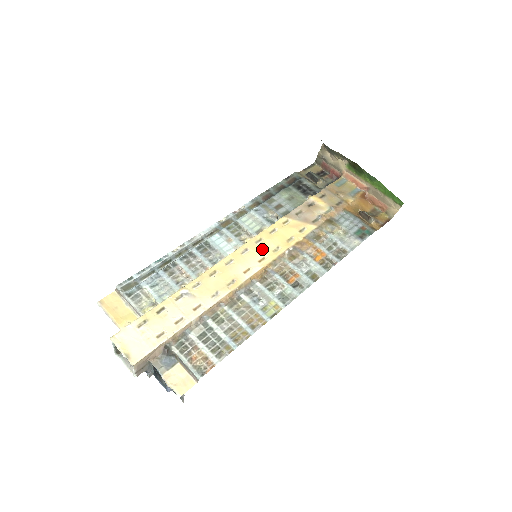
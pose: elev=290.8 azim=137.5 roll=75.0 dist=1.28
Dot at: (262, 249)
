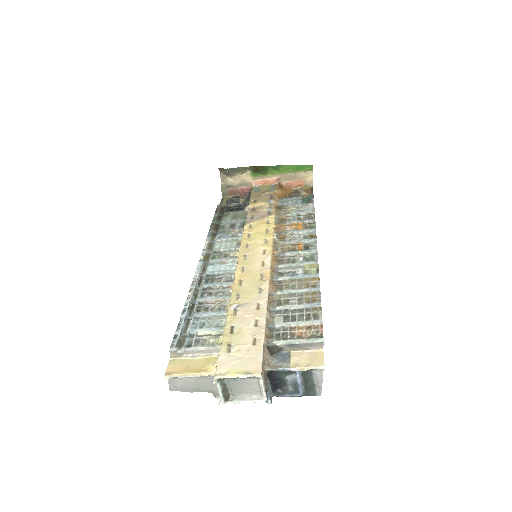
Dot at: (256, 247)
